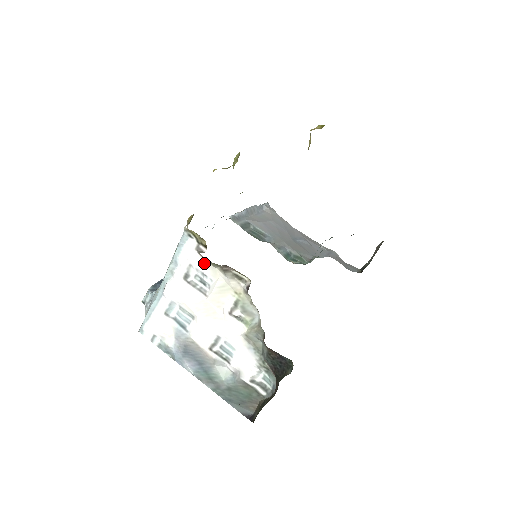
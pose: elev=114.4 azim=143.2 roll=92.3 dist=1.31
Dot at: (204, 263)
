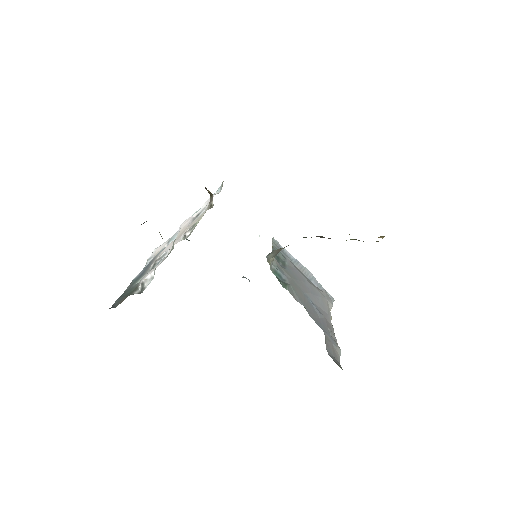
Dot at: occluded
